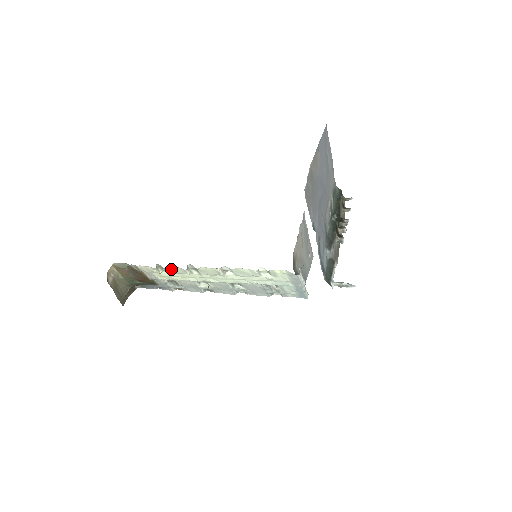
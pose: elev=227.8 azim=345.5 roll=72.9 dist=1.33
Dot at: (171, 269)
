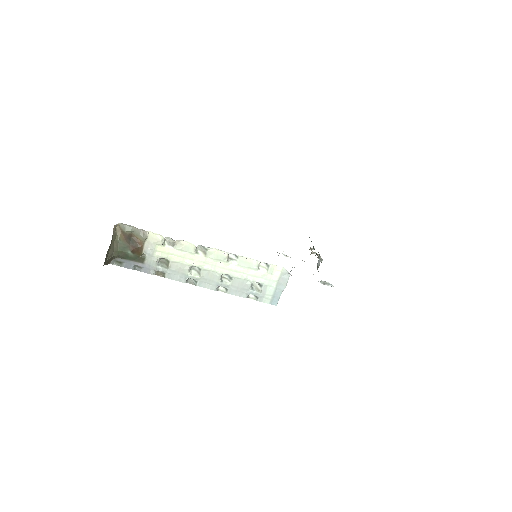
Dot at: (180, 244)
